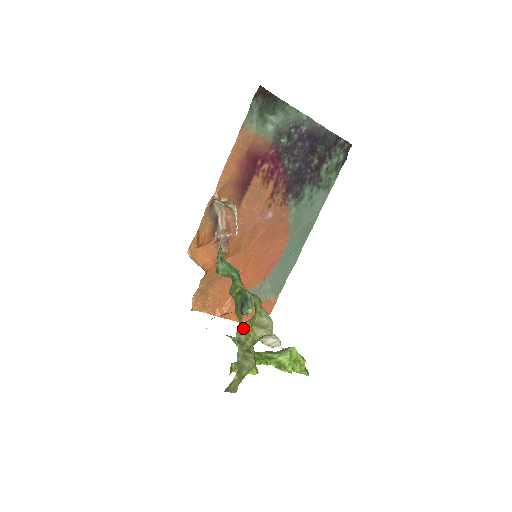
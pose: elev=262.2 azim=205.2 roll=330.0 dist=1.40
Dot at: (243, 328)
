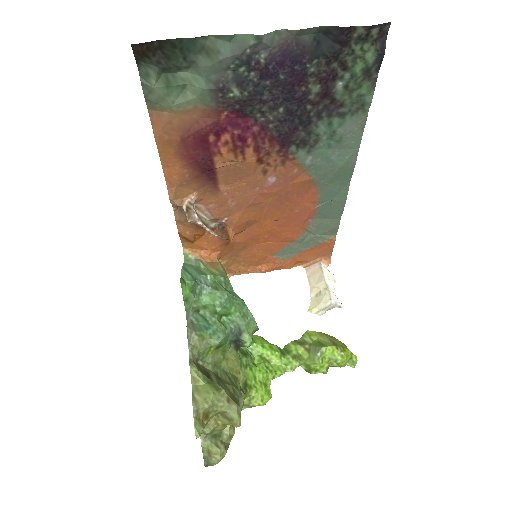
Dot at: occluded
